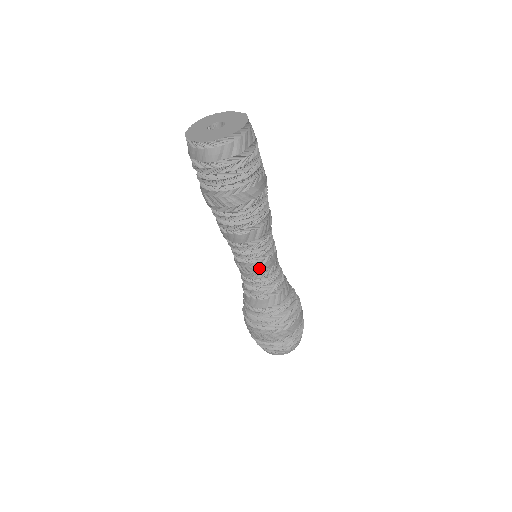
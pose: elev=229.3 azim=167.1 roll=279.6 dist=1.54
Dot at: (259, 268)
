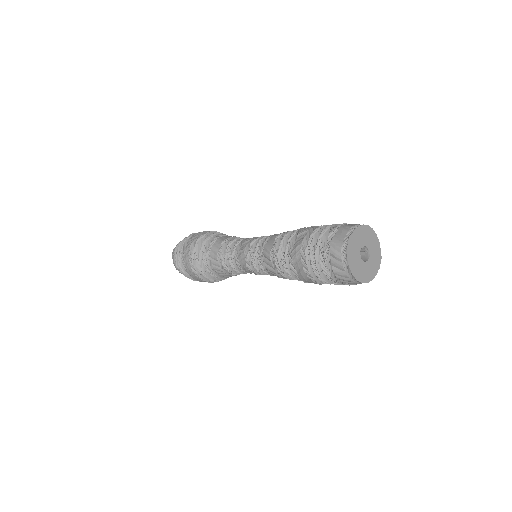
Dot at: (251, 272)
